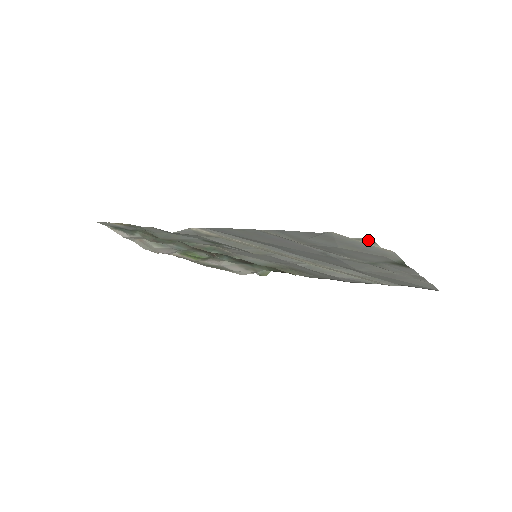
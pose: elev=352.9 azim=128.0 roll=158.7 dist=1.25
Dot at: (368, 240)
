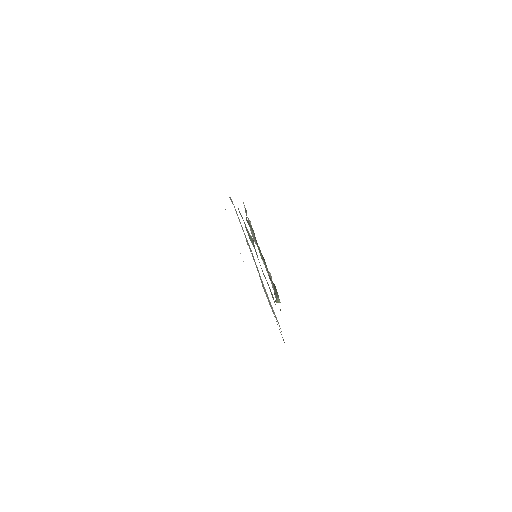
Dot at: occluded
